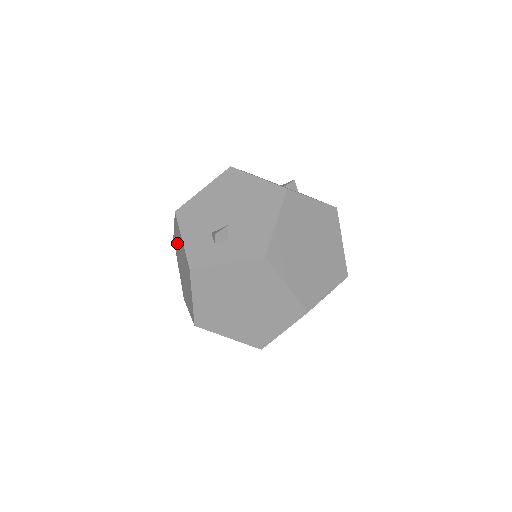
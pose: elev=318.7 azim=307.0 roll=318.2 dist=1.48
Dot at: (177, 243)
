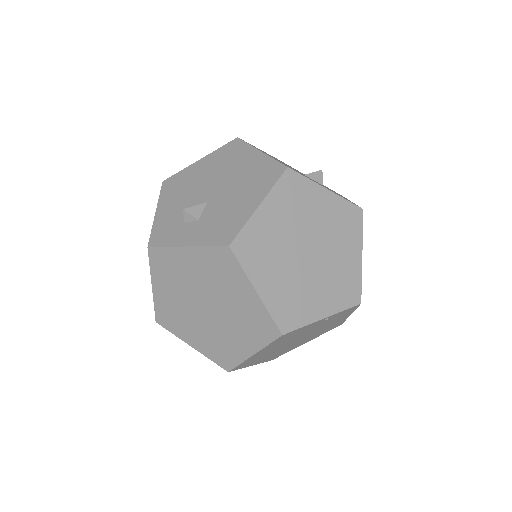
Dot at: occluded
